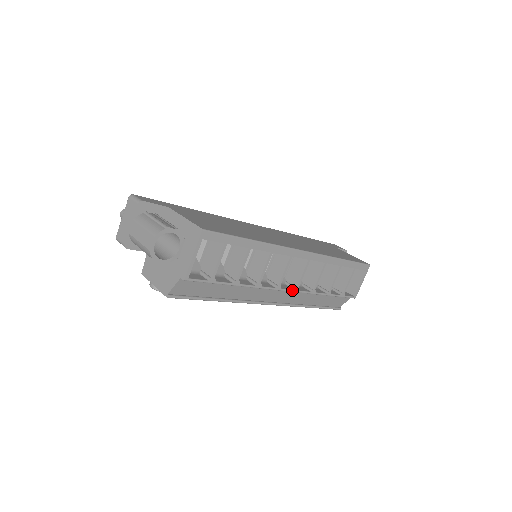
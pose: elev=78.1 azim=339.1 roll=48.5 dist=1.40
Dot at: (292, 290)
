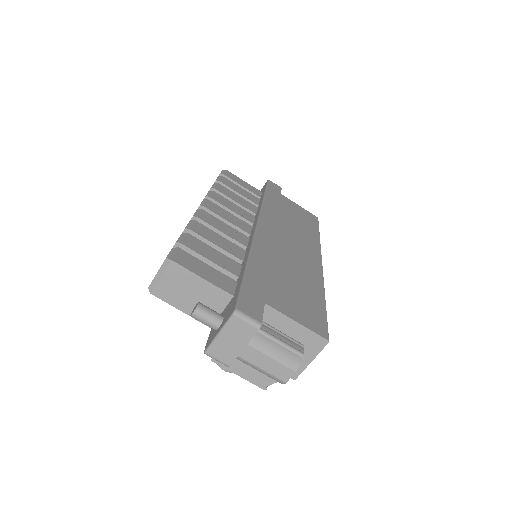
Dot at: occluded
